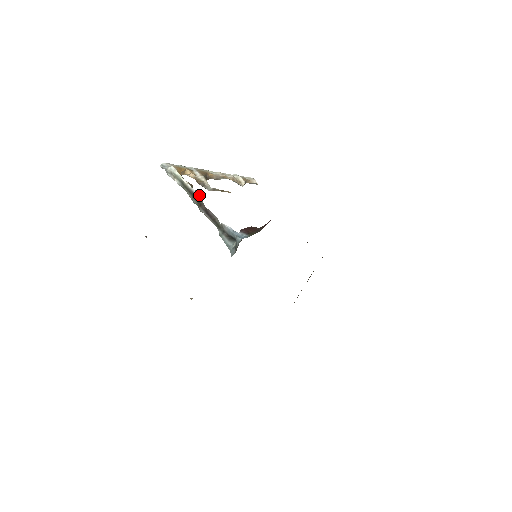
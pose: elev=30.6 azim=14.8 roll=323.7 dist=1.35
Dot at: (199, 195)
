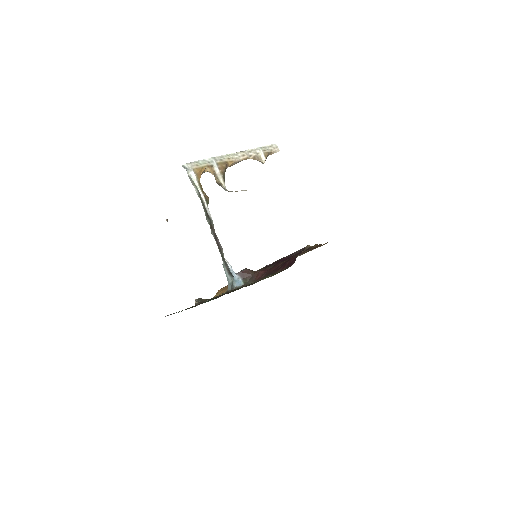
Dot at: occluded
